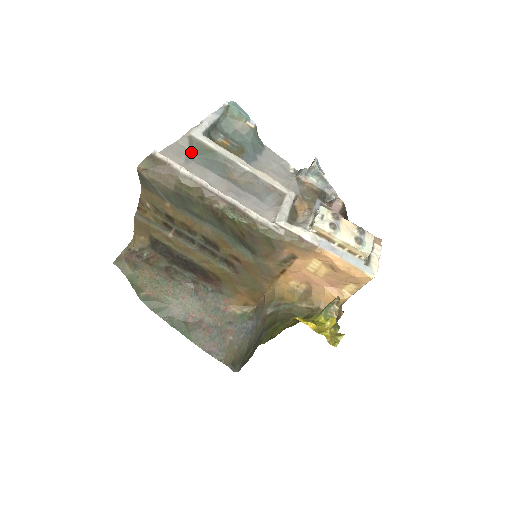
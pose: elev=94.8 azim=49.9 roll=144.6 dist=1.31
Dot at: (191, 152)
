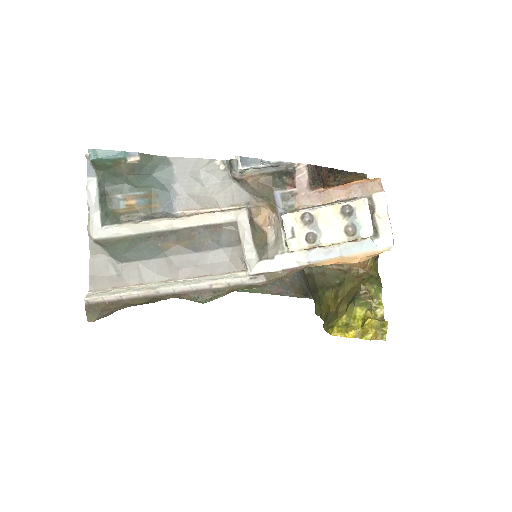
Dot at: (112, 256)
